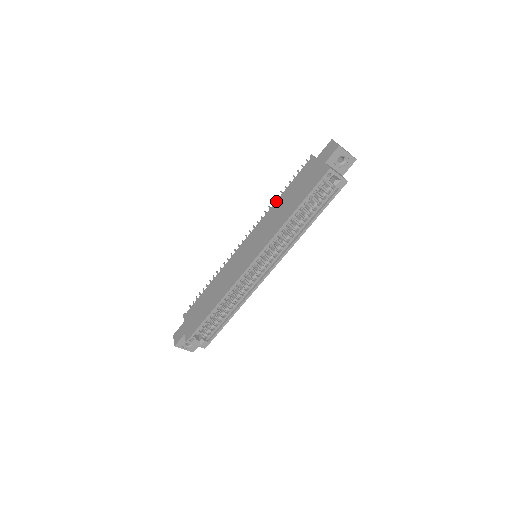
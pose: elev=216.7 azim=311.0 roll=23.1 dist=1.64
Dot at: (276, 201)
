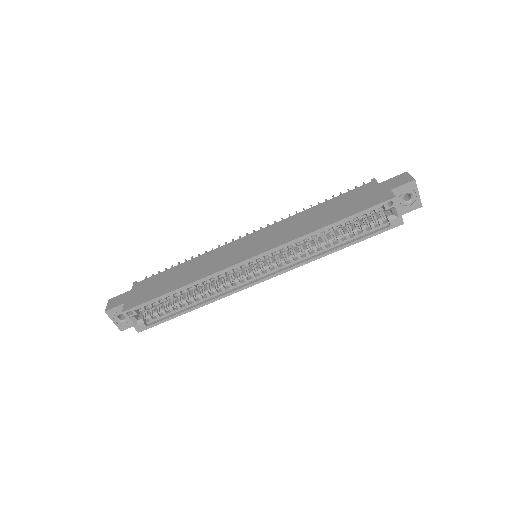
Dot at: (310, 208)
